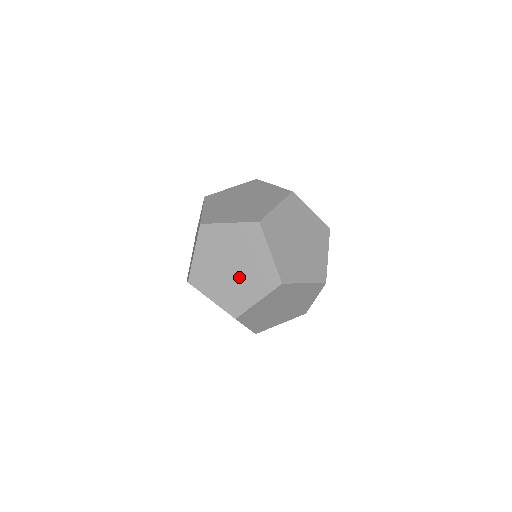
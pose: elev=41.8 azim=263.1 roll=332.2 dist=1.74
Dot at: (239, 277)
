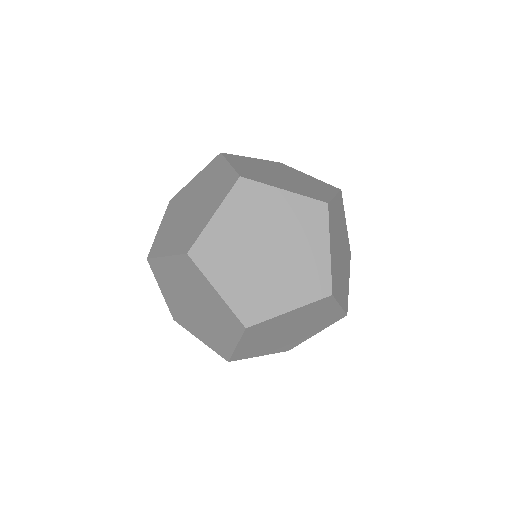
Dot at: occluded
